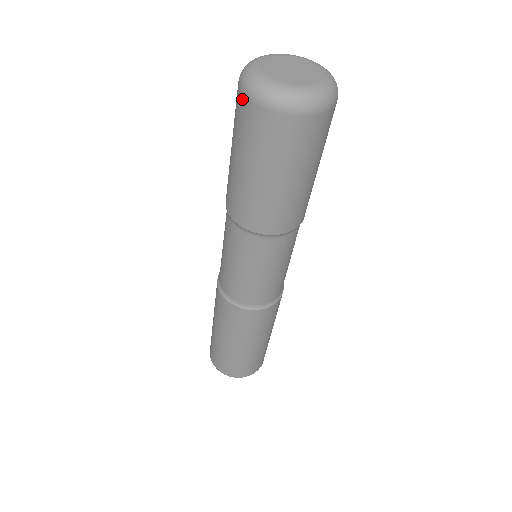
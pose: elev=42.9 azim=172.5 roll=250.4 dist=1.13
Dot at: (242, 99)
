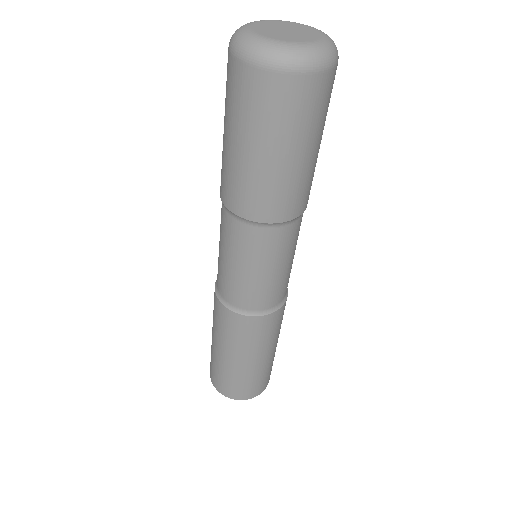
Dot at: occluded
